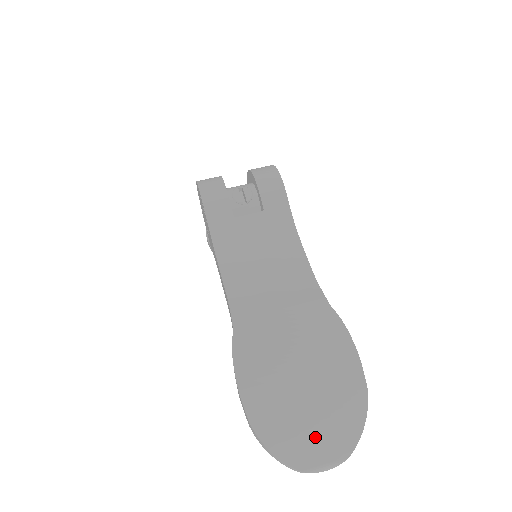
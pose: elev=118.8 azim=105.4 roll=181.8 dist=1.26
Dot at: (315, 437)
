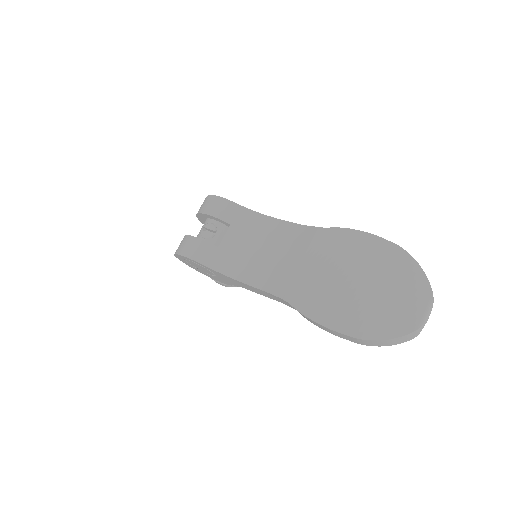
Dot at: (401, 303)
